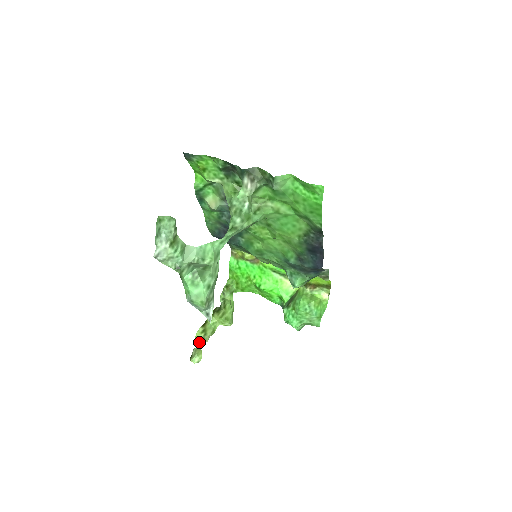
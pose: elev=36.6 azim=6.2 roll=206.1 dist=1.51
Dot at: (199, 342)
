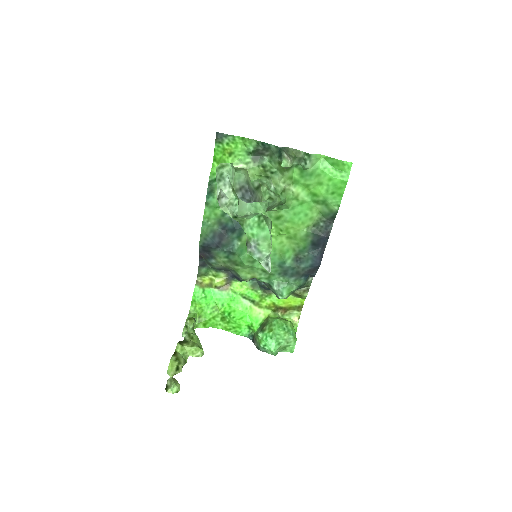
Dot at: (172, 372)
